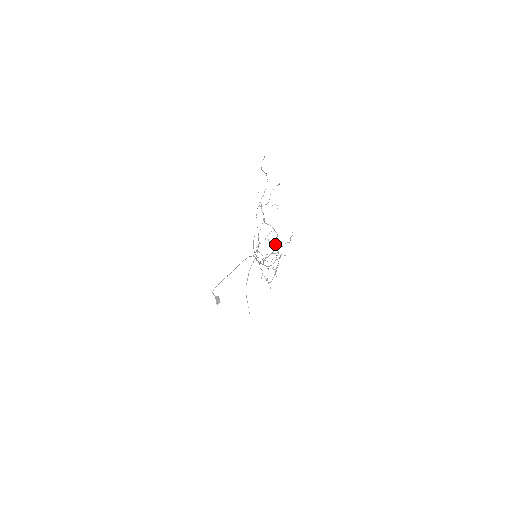
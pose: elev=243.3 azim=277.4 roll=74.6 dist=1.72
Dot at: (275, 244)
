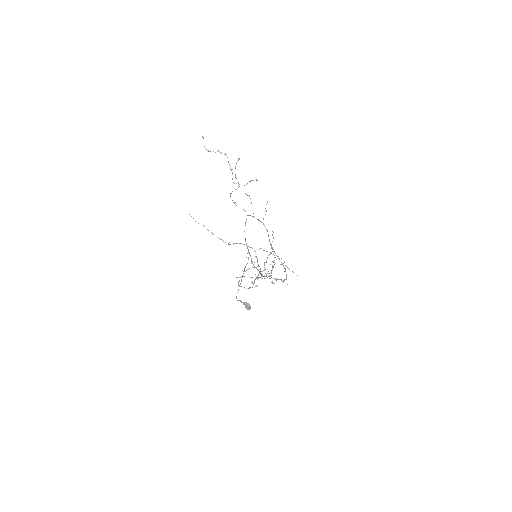
Dot at: occluded
